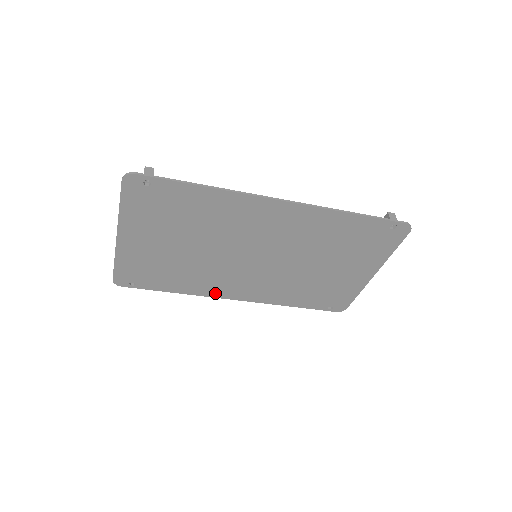
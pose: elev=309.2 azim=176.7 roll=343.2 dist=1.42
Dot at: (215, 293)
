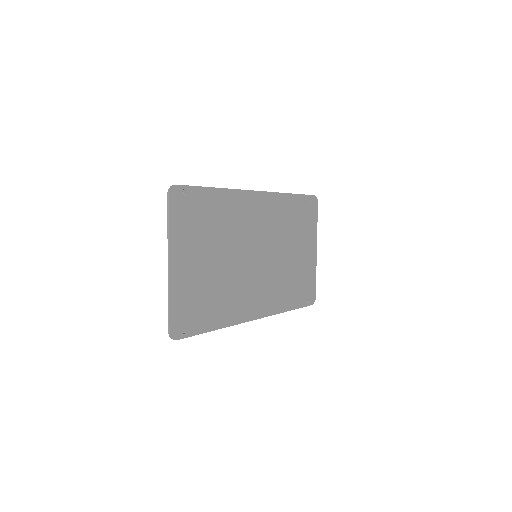
Dot at: (242, 316)
